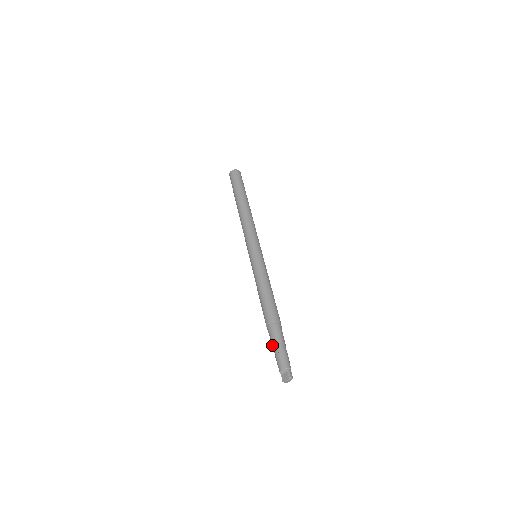
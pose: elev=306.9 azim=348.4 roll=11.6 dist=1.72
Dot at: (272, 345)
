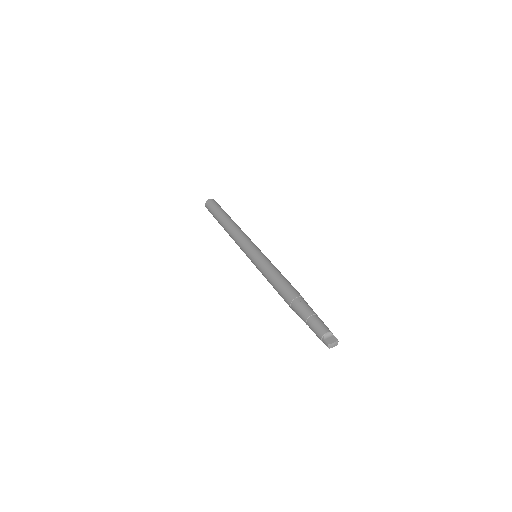
Dot at: (307, 314)
